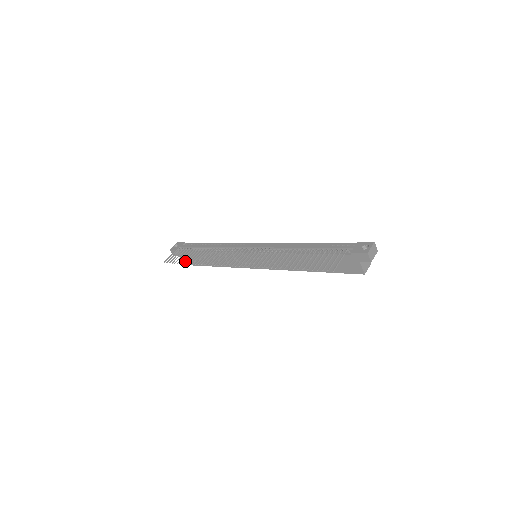
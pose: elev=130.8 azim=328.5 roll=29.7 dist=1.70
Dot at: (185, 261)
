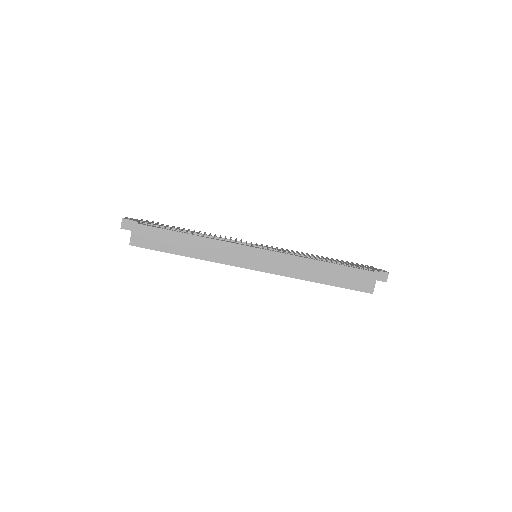
Dot at: (176, 229)
